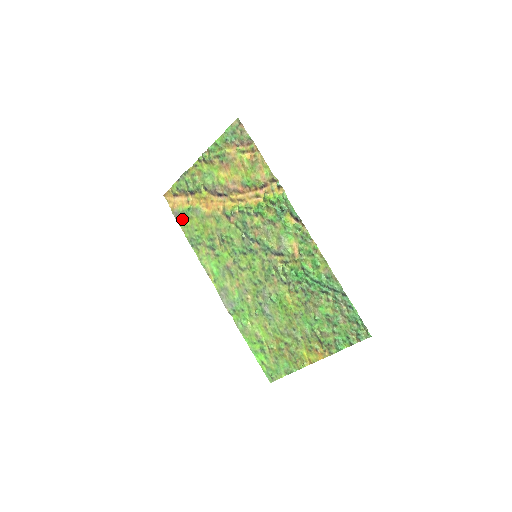
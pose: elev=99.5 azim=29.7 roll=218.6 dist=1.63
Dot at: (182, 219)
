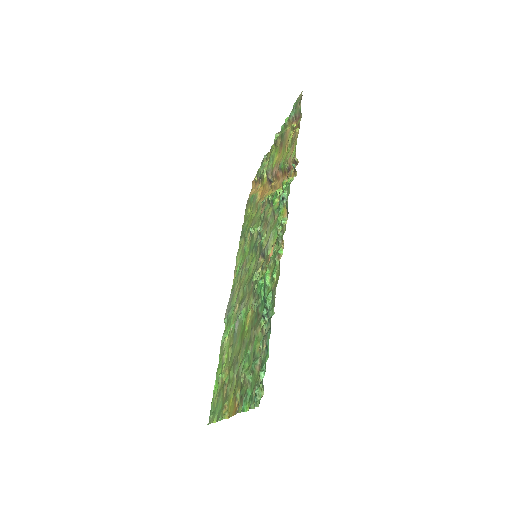
Dot at: (248, 207)
